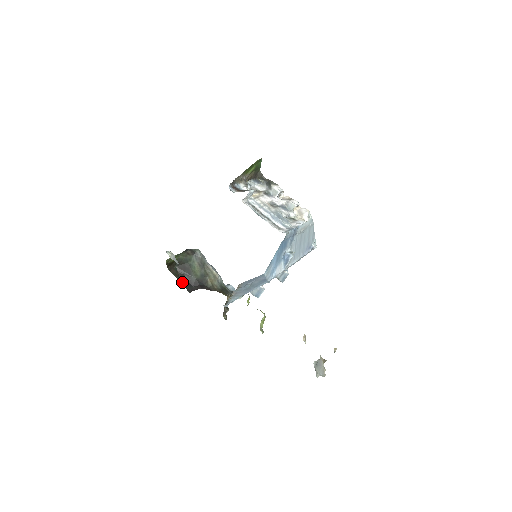
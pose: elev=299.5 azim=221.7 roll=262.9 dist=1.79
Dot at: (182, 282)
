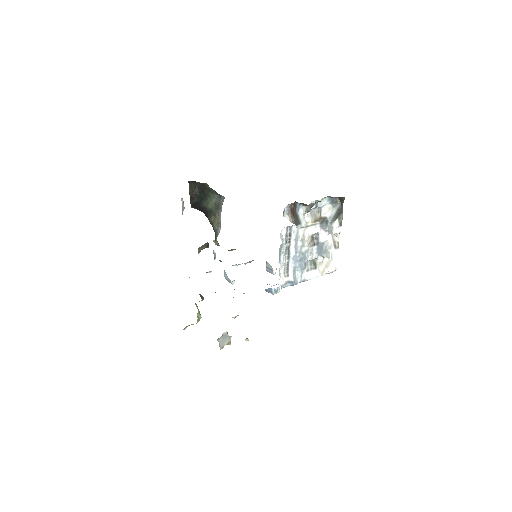
Dot at: (192, 198)
